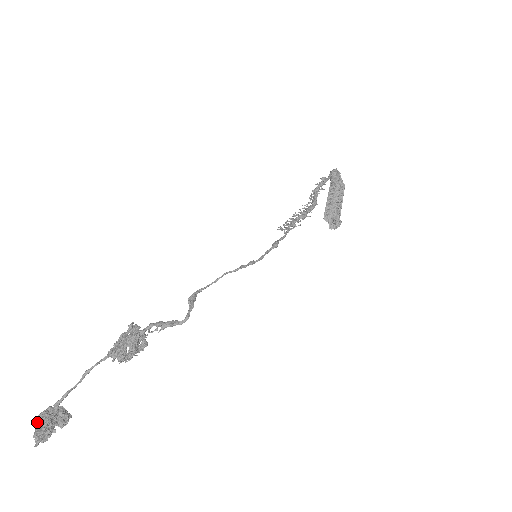
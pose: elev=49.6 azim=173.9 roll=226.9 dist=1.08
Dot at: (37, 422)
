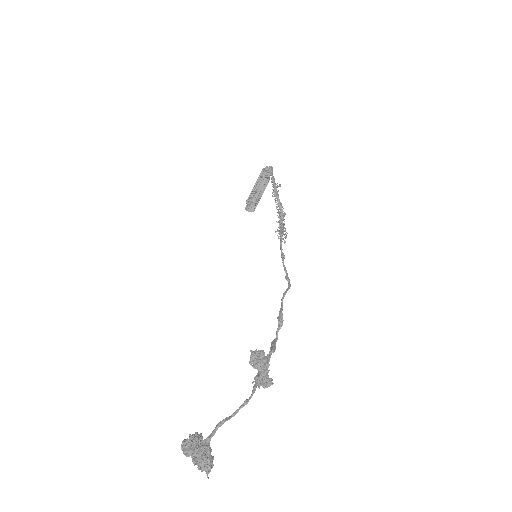
Dot at: (189, 455)
